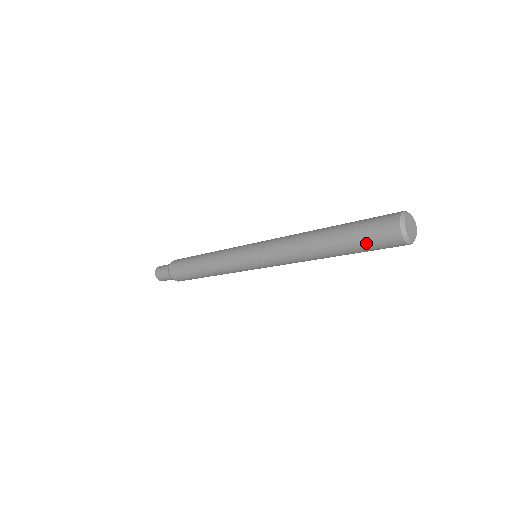
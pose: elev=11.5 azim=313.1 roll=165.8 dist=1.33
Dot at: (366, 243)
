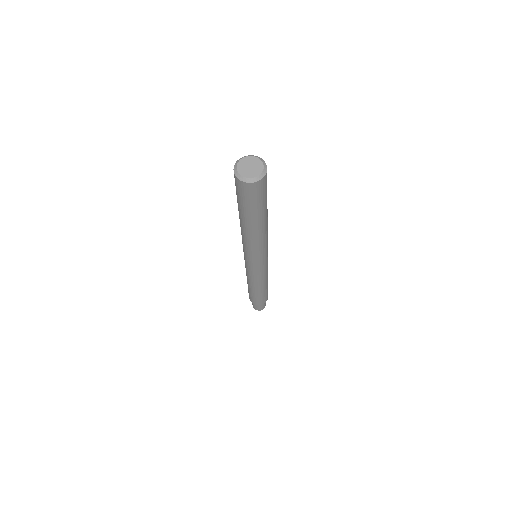
Dot at: (240, 199)
